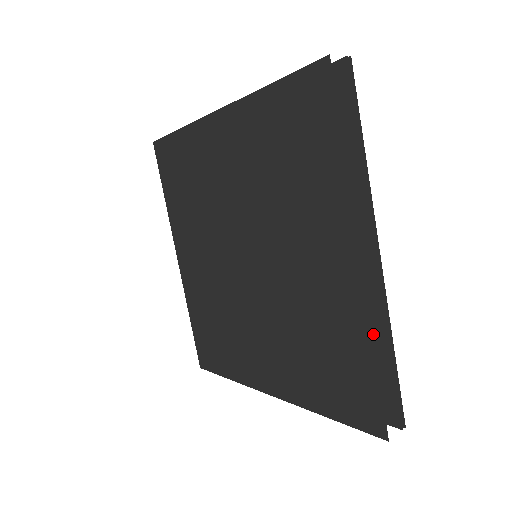
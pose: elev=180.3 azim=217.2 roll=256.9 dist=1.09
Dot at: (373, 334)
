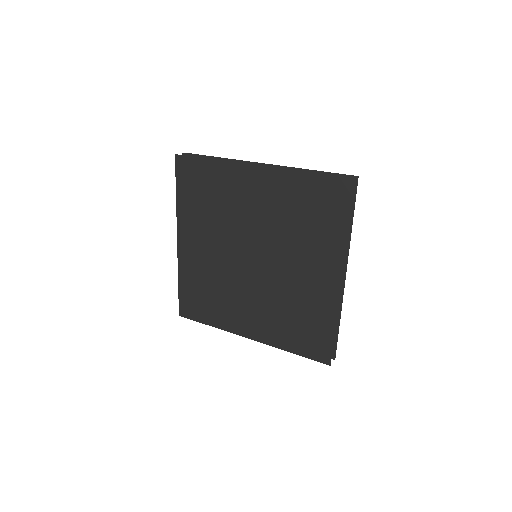
Dot at: occluded
